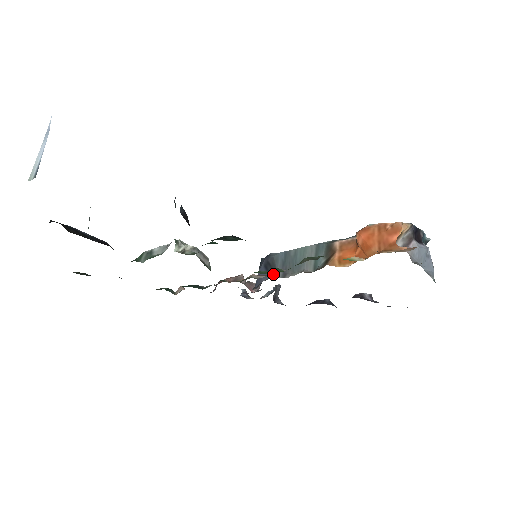
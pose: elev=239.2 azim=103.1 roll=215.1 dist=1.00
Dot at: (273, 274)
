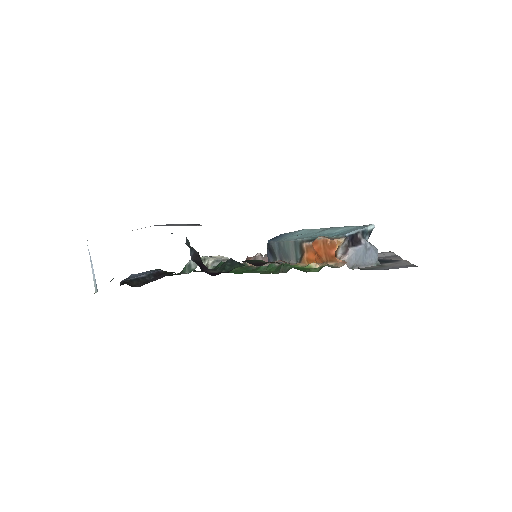
Dot at: (275, 258)
